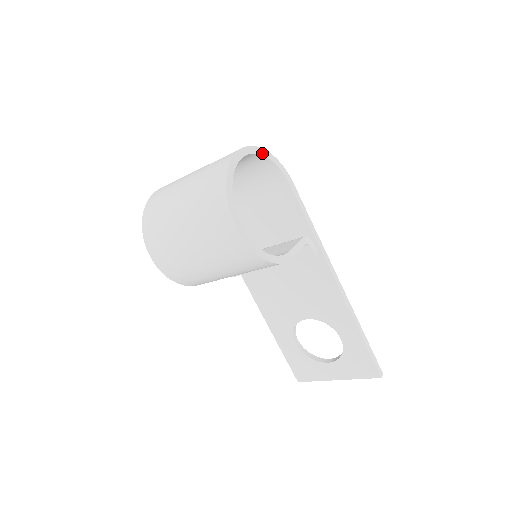
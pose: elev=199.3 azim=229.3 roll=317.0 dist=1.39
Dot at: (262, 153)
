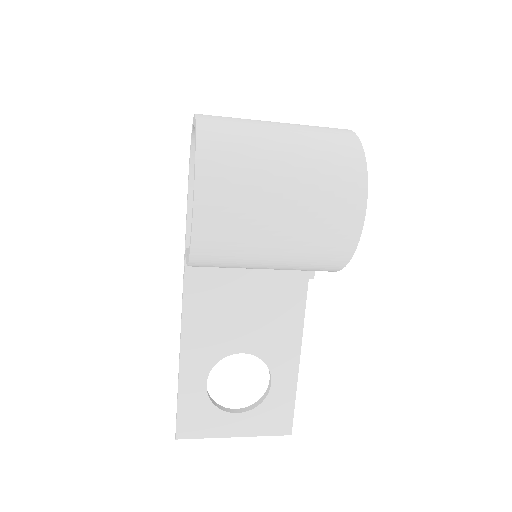
Dot at: occluded
